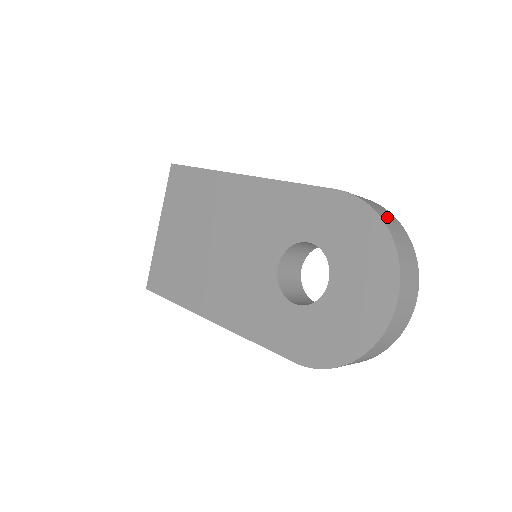
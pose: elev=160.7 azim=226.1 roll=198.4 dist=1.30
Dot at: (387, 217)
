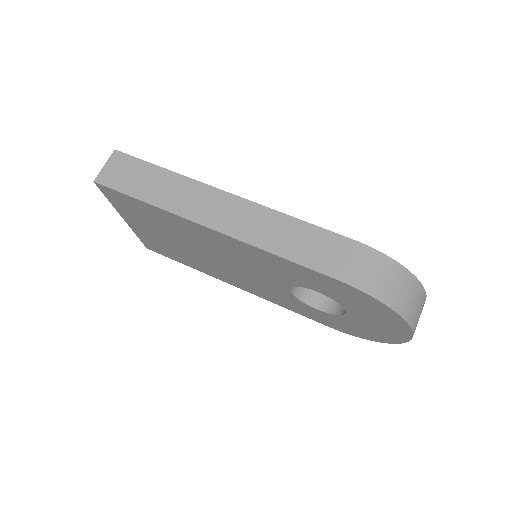
Dot at: (396, 290)
